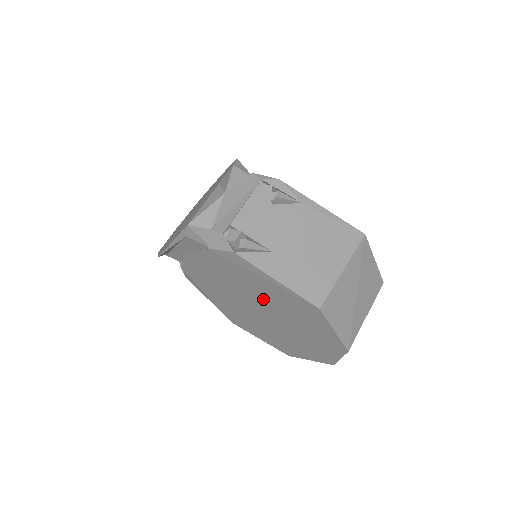
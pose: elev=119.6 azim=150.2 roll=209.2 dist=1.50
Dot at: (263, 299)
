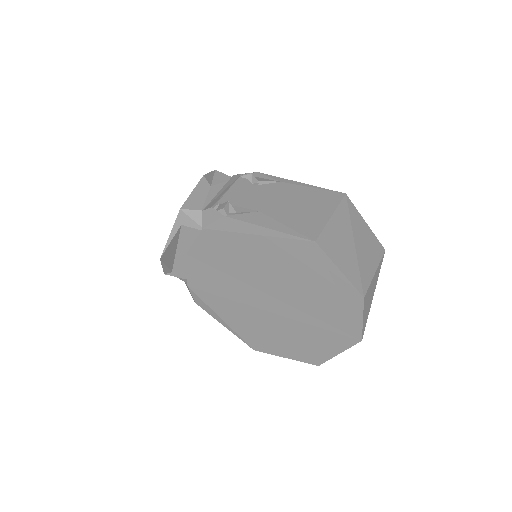
Dot at: (266, 273)
